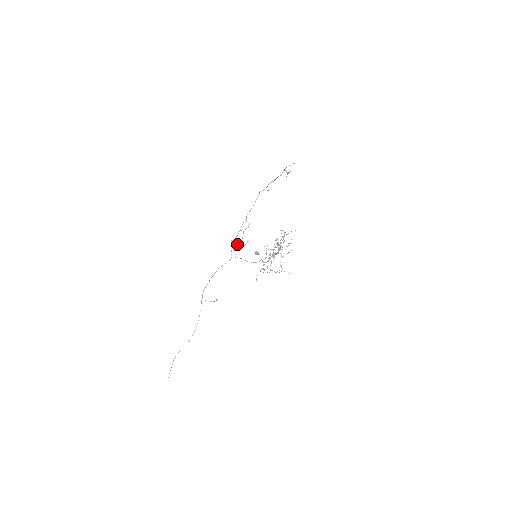
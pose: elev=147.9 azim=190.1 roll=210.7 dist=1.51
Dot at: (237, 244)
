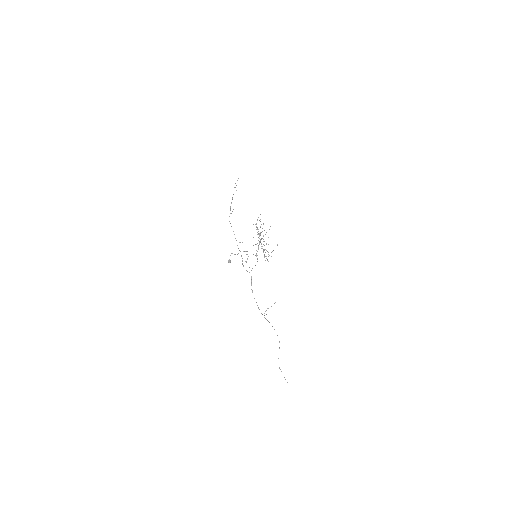
Dot at: occluded
